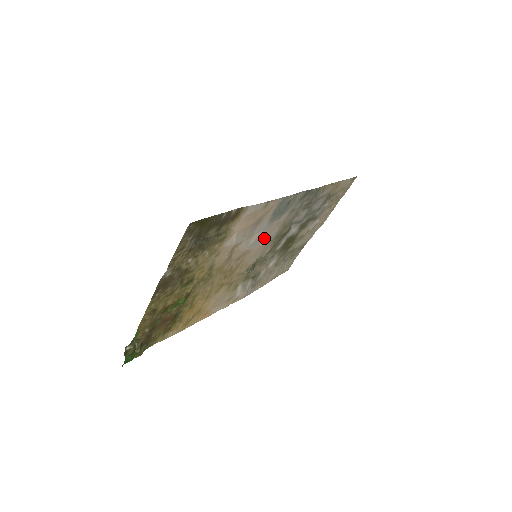
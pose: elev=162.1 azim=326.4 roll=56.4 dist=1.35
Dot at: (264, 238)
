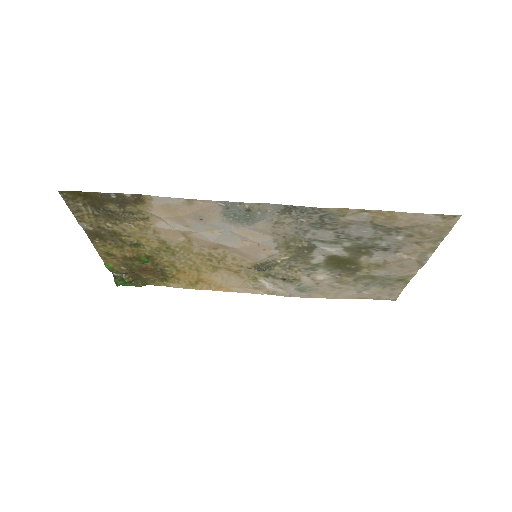
Dot at: (245, 240)
